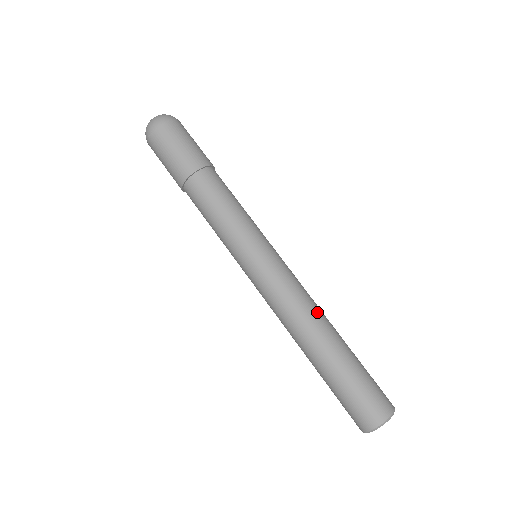
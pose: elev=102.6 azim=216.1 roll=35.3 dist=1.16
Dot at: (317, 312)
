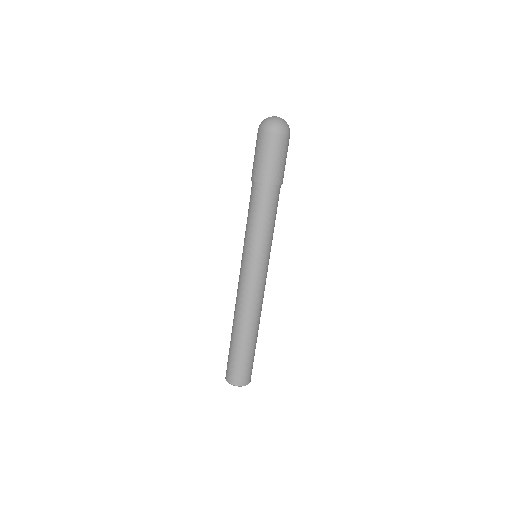
Dot at: (256, 315)
